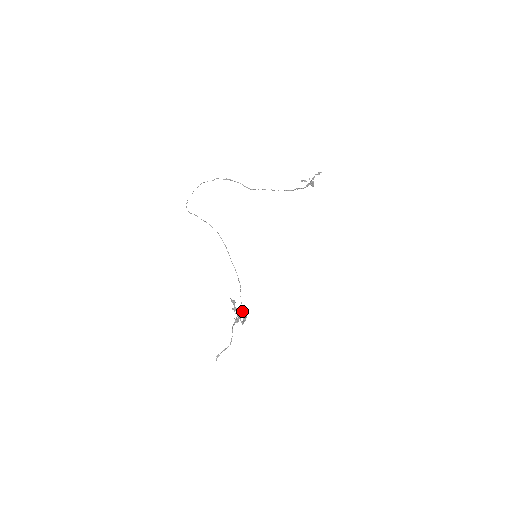
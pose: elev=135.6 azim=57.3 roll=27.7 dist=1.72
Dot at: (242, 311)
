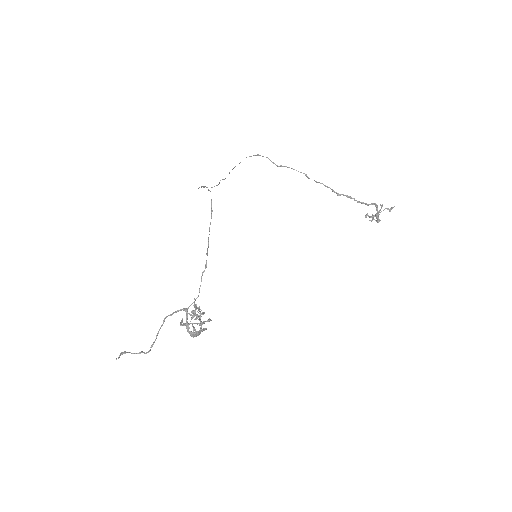
Dot at: (199, 317)
